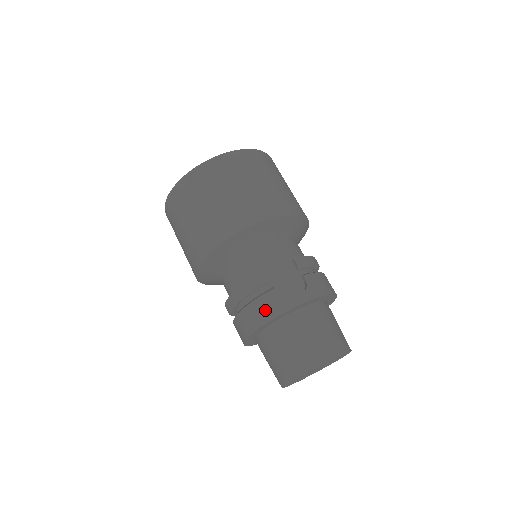
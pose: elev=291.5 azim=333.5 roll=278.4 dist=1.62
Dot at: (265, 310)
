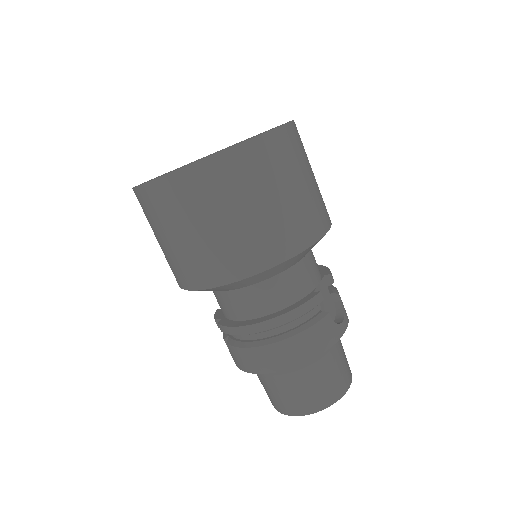
Dot at: (320, 340)
